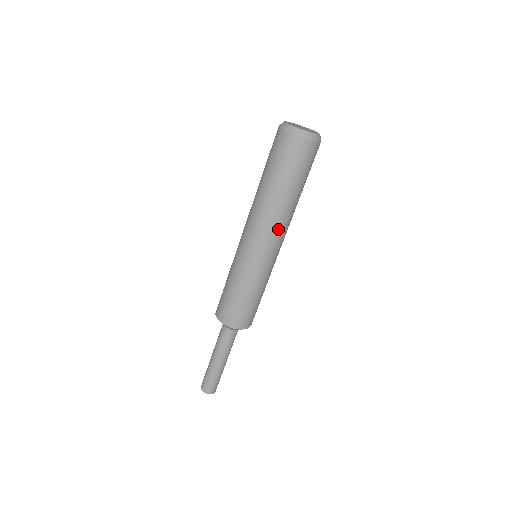
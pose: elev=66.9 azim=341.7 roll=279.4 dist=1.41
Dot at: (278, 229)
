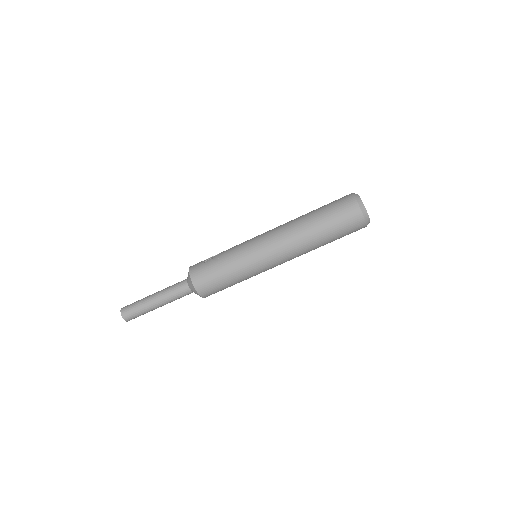
Dot at: (294, 257)
